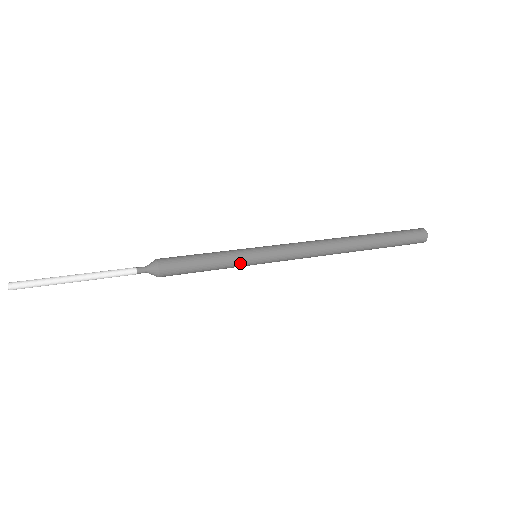
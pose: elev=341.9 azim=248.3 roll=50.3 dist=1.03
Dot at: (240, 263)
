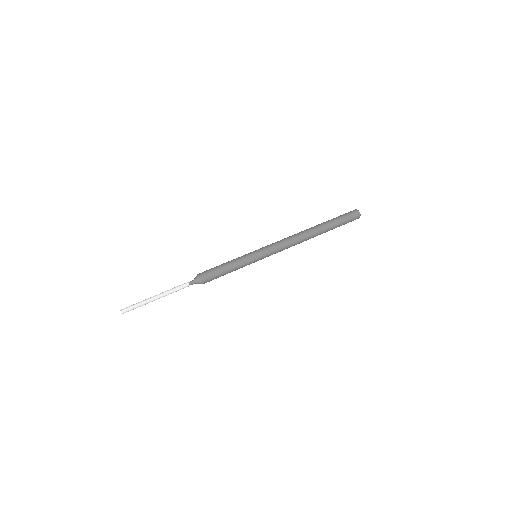
Dot at: occluded
